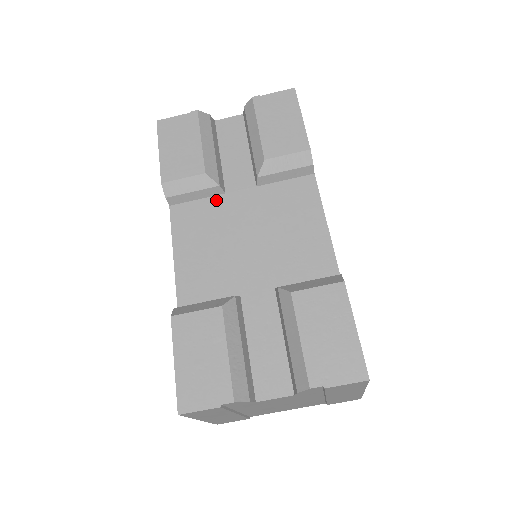
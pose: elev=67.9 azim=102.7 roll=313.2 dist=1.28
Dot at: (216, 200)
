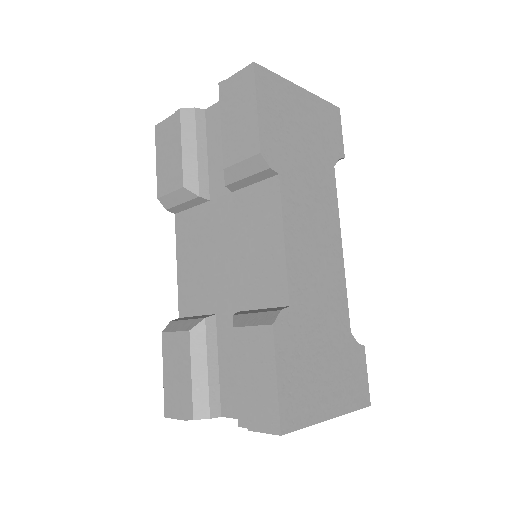
Dot at: (203, 208)
